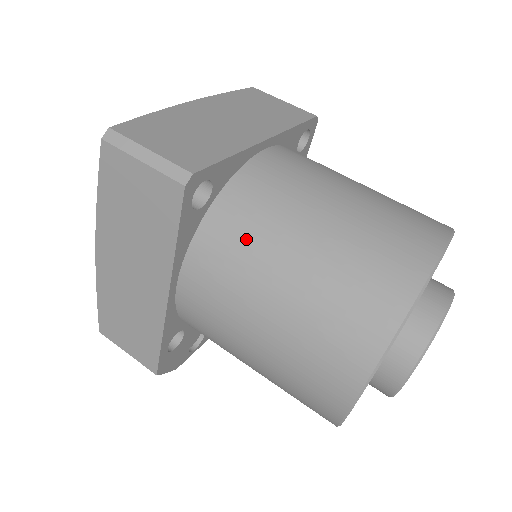
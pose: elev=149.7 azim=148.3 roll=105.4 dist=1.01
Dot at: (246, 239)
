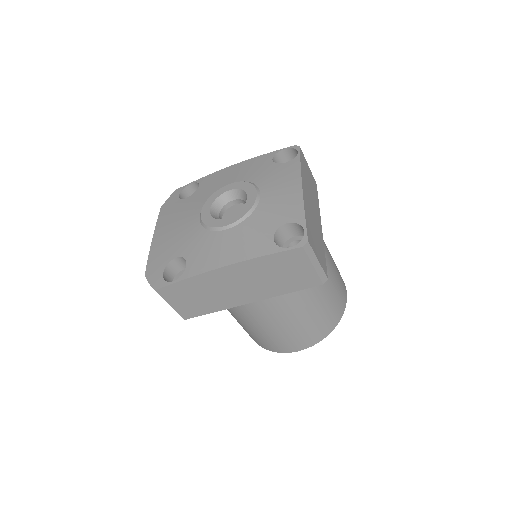
Dot at: (305, 290)
